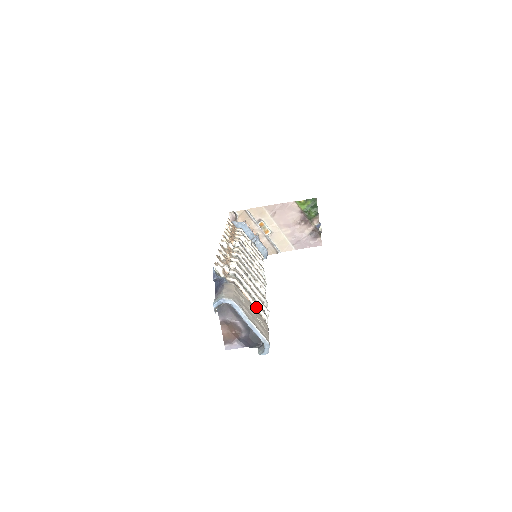
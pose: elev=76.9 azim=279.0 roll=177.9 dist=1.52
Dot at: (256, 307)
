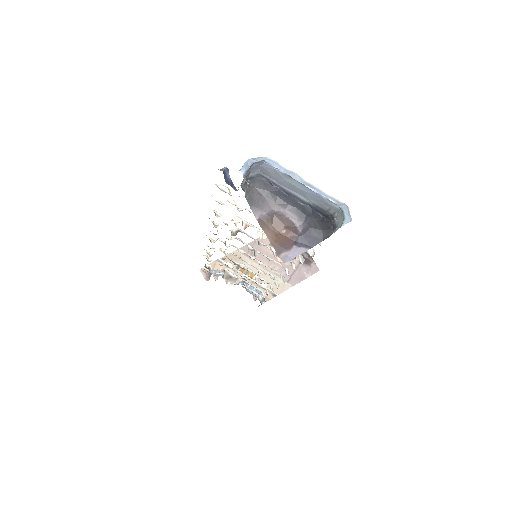
Dot at: occluded
